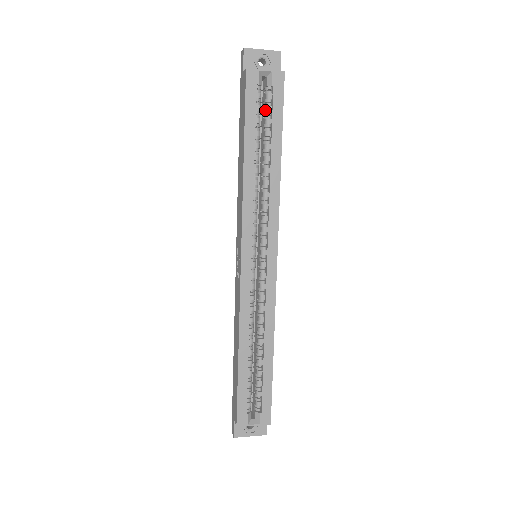
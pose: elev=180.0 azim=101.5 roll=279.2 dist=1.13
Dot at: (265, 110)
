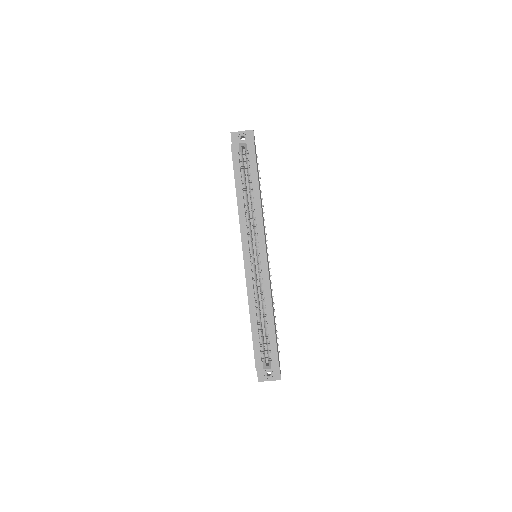
Dot at: occluded
